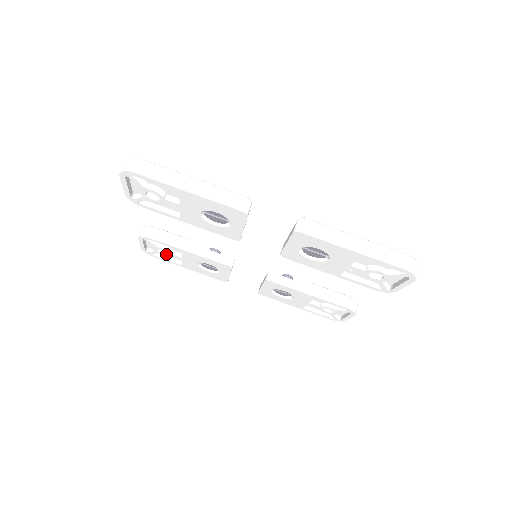
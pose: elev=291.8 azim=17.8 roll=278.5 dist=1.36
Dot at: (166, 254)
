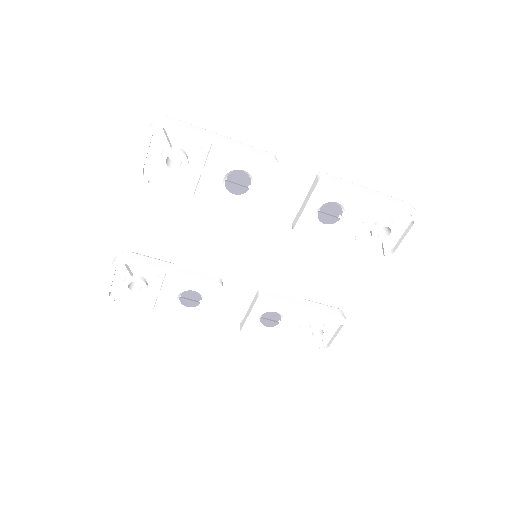
Dot at: (139, 291)
